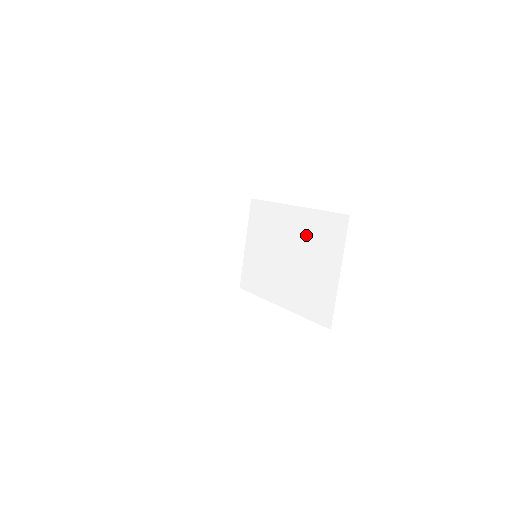
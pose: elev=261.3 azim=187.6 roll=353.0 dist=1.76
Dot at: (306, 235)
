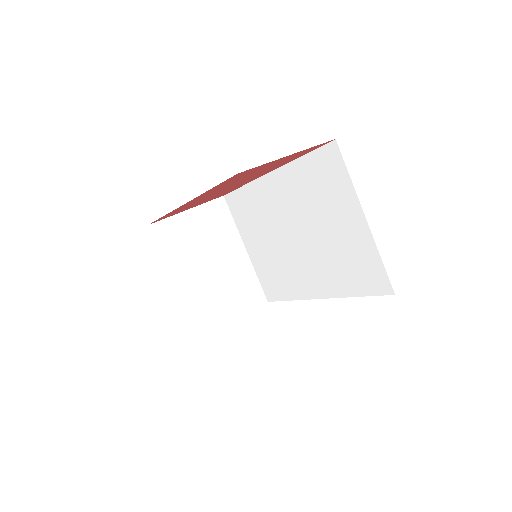
Dot at: (301, 198)
